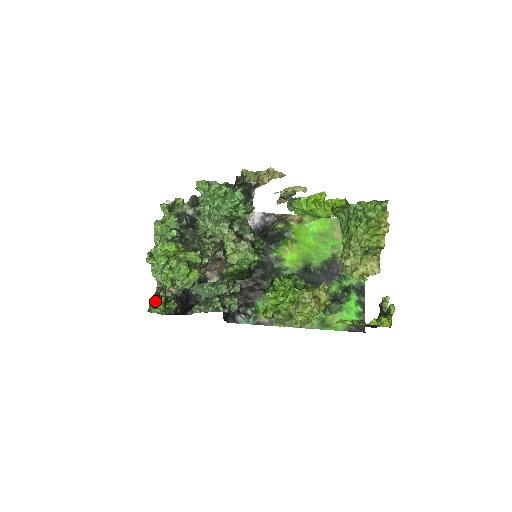
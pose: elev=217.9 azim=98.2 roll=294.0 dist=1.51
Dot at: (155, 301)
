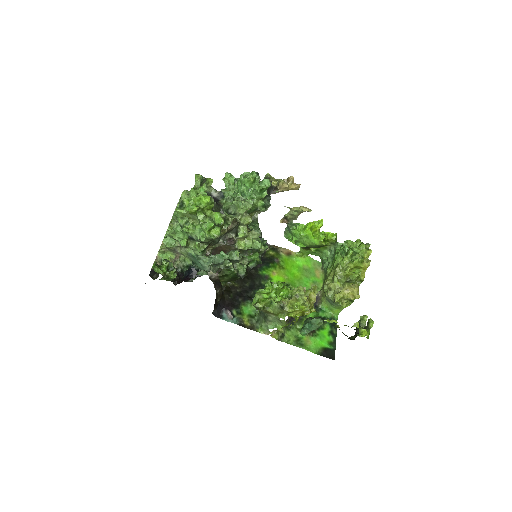
Dot at: (158, 265)
